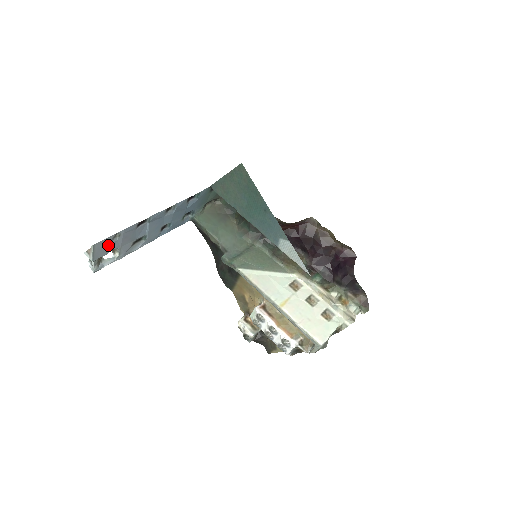
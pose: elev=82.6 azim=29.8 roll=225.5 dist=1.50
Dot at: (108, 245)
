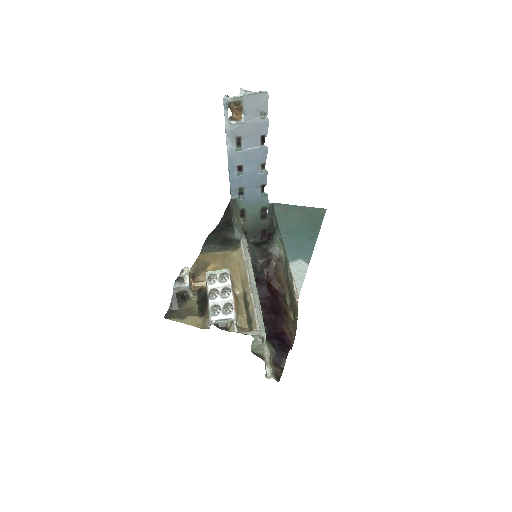
Dot at: (256, 108)
